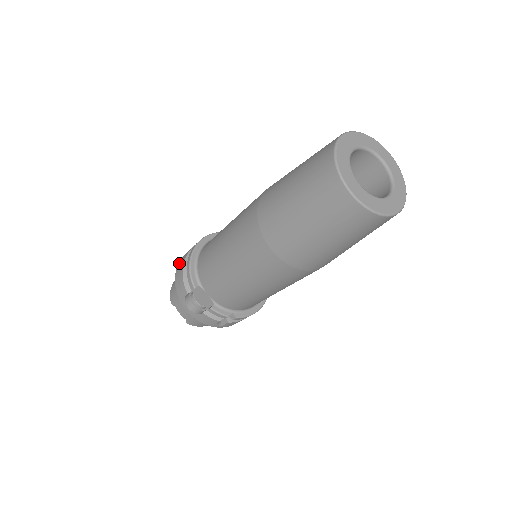
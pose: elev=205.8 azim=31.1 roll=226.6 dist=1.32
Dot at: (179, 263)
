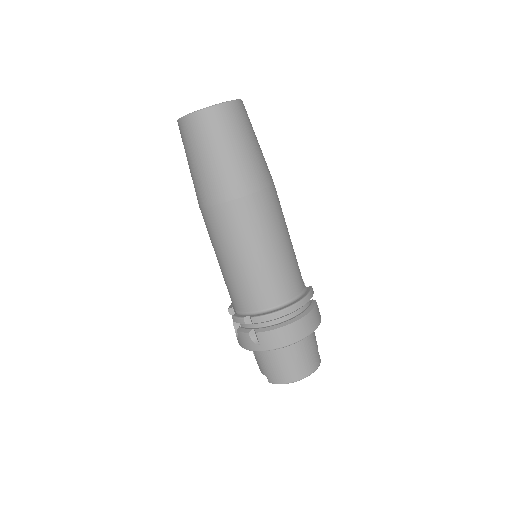
Dot at: occluded
